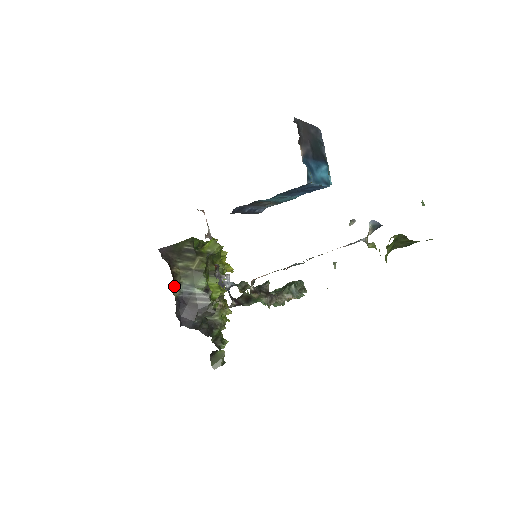
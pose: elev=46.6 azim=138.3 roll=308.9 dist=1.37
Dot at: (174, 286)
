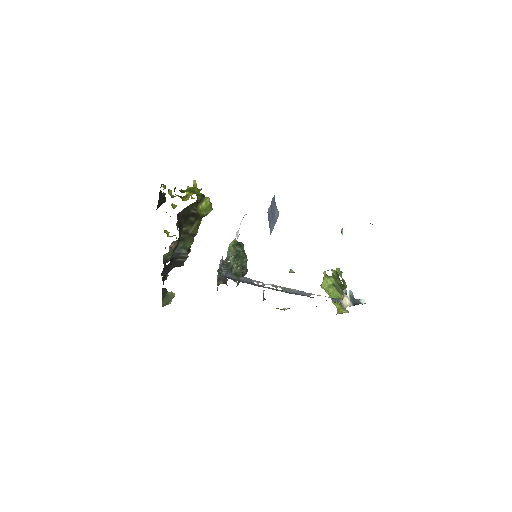
Dot at: (173, 250)
